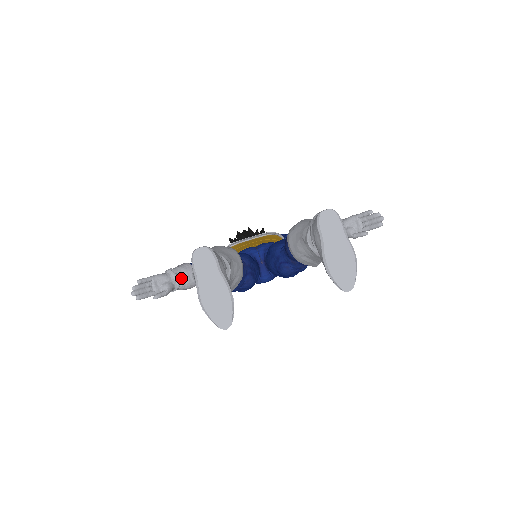
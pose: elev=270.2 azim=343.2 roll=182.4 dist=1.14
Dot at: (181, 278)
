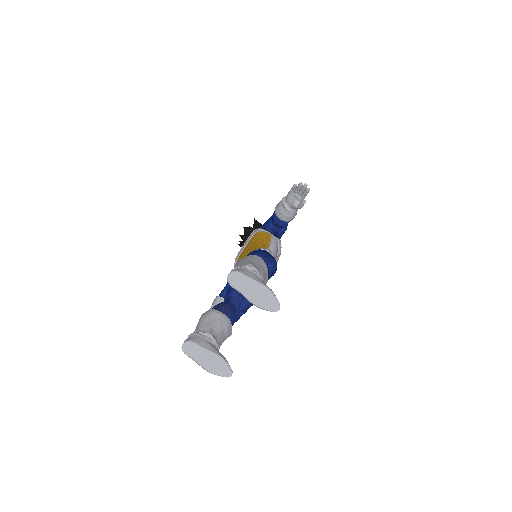
Dot at: occluded
